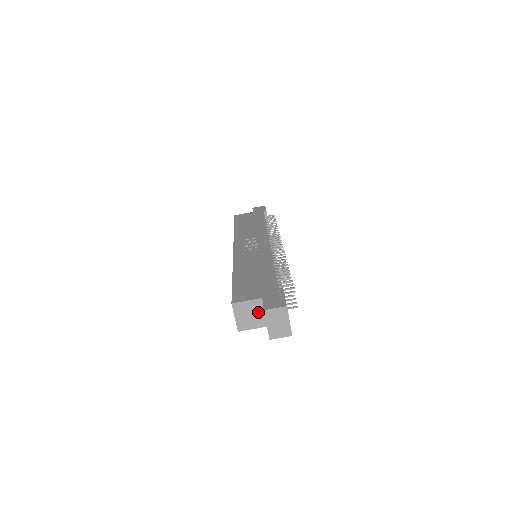
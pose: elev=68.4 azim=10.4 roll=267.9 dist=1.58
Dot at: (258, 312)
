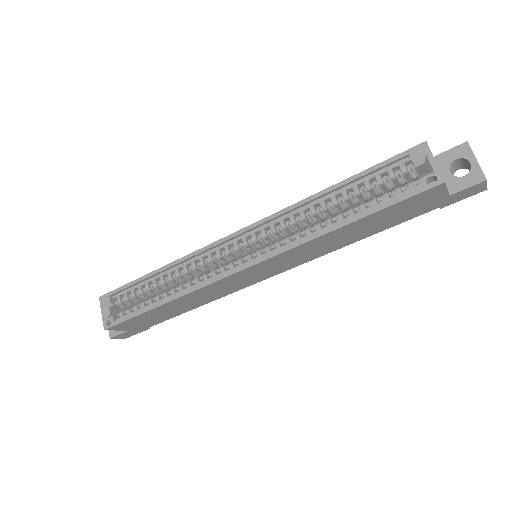
Dot at: occluded
